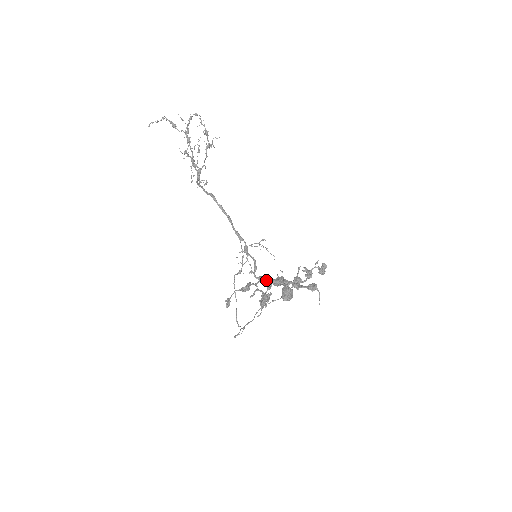
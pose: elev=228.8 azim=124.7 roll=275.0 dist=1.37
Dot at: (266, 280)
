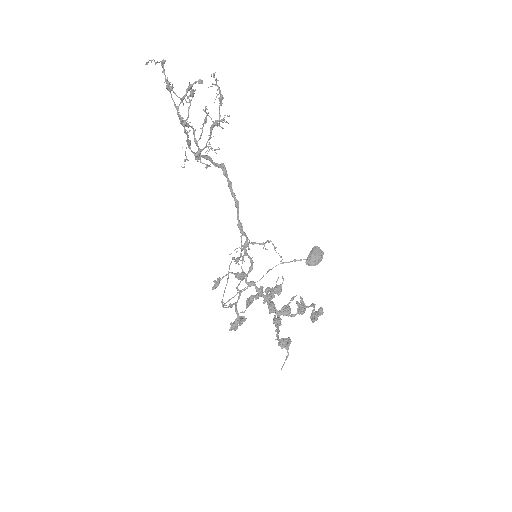
Dot at: (256, 289)
